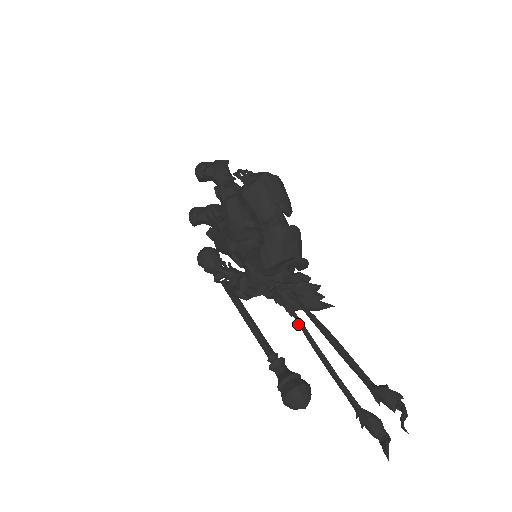
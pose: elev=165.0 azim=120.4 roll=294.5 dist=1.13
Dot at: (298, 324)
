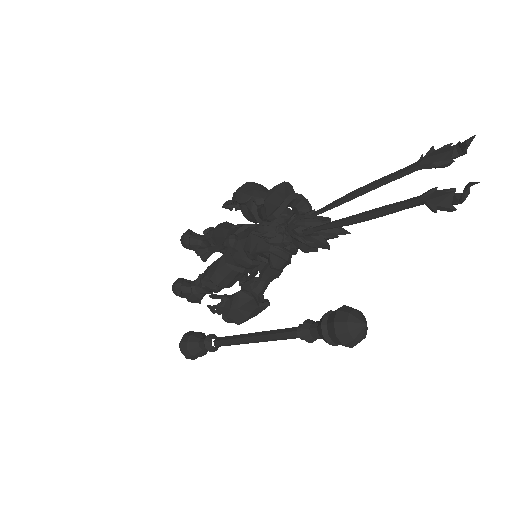
Dot at: (322, 229)
